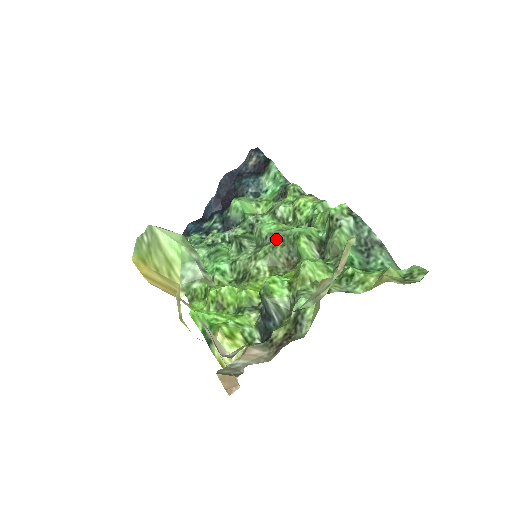
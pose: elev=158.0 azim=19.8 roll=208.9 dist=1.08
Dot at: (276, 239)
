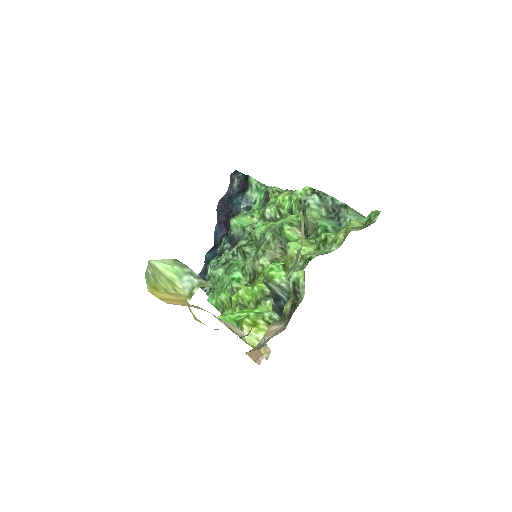
Dot at: (267, 236)
